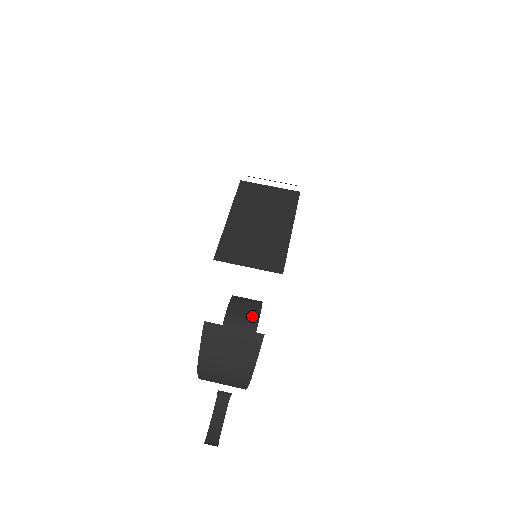
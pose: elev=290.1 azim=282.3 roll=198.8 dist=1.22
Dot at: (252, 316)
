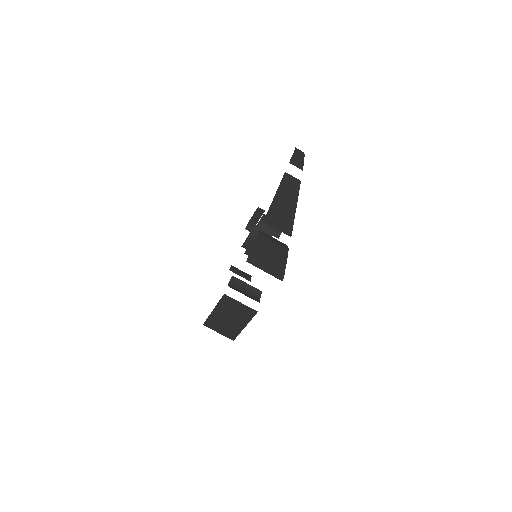
Dot at: occluded
